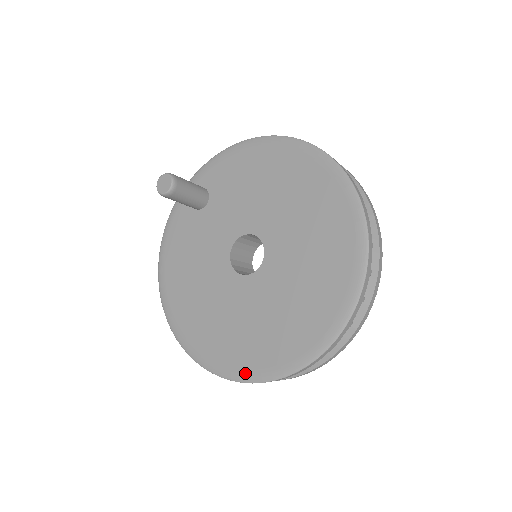
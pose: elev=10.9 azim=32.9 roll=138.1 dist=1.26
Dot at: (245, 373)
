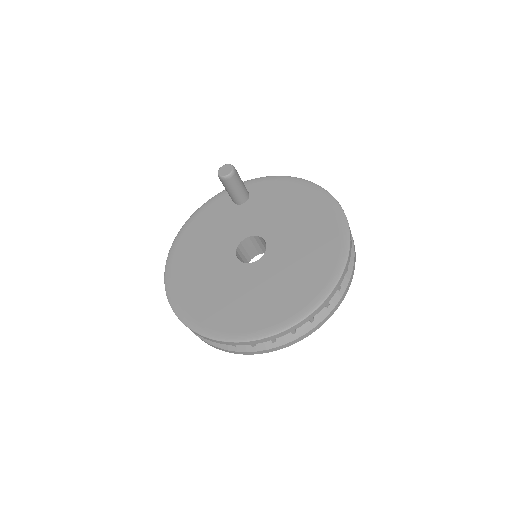
Dot at: (201, 326)
